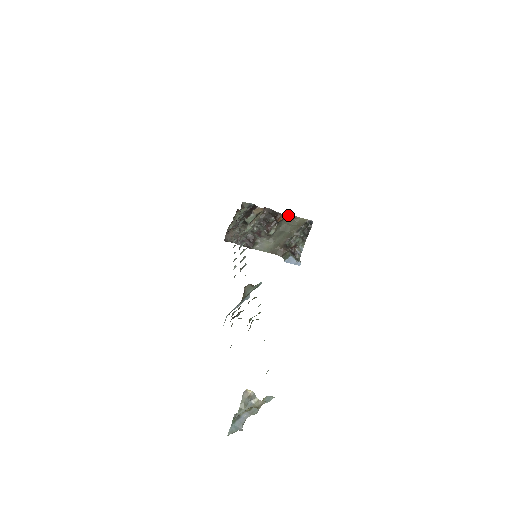
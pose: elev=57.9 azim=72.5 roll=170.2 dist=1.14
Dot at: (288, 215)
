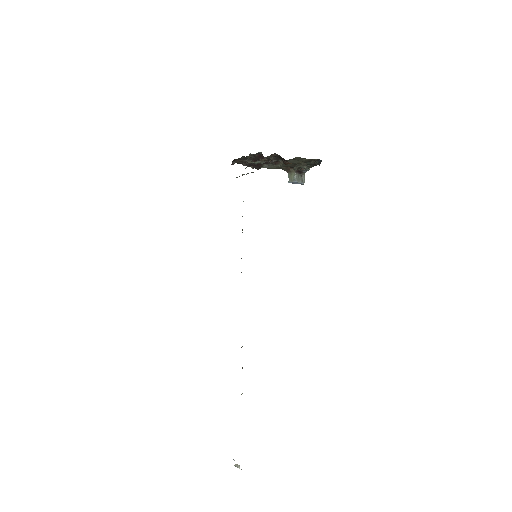
Dot at: (297, 157)
